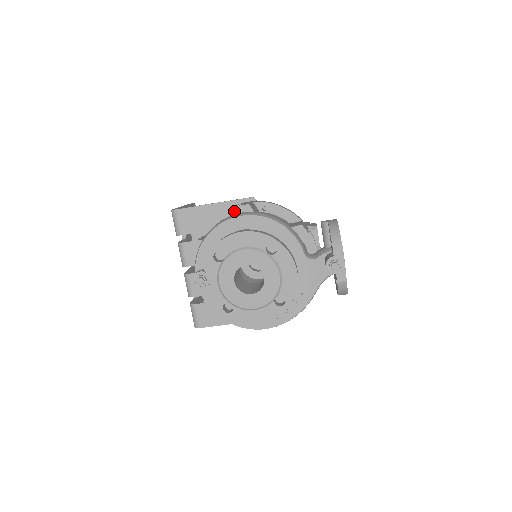
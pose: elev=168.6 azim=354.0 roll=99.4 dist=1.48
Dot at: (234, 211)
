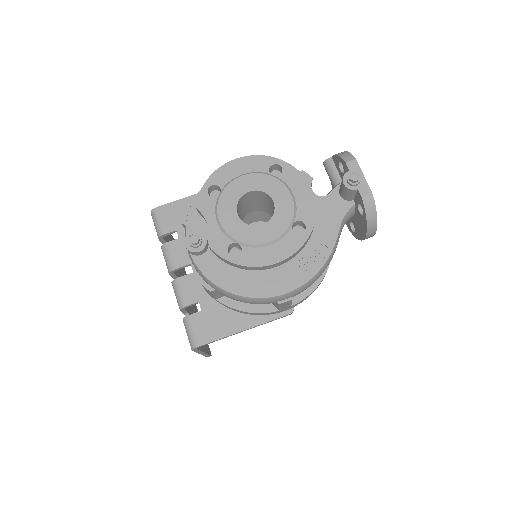
Dot at: occluded
